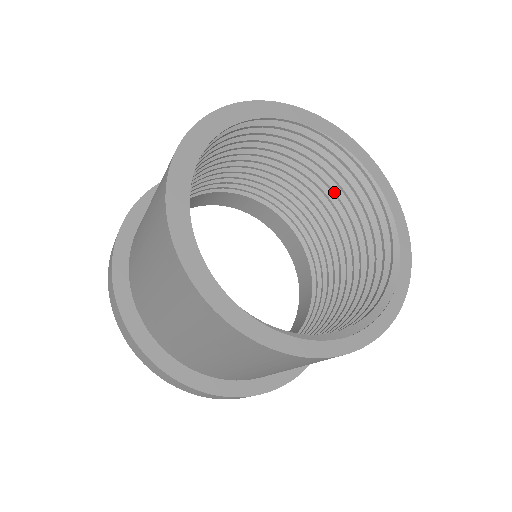
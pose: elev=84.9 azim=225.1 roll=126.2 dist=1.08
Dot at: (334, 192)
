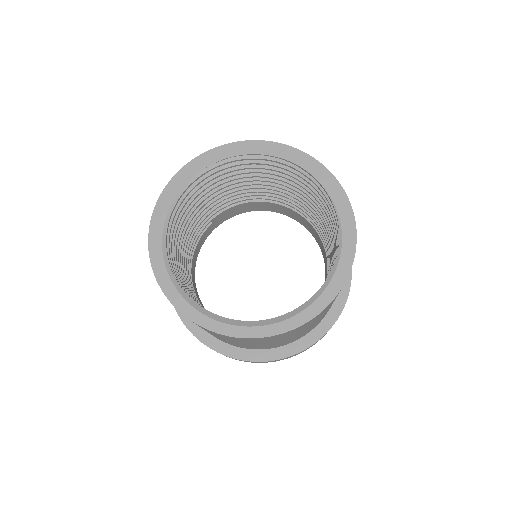
Dot at: (334, 242)
